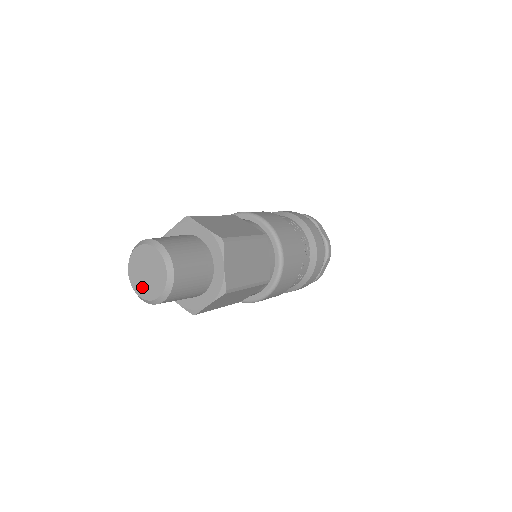
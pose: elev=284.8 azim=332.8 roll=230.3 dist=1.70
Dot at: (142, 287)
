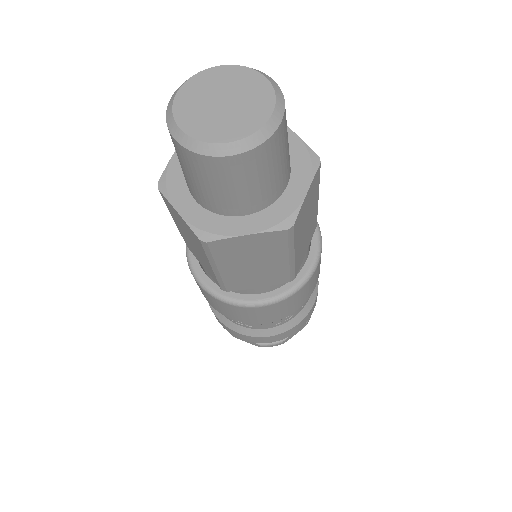
Dot at: (198, 118)
